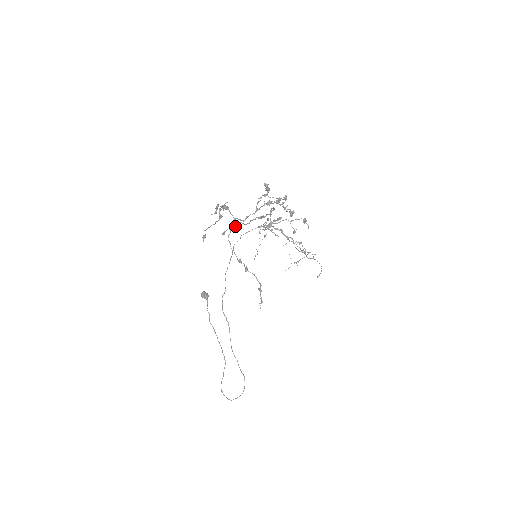
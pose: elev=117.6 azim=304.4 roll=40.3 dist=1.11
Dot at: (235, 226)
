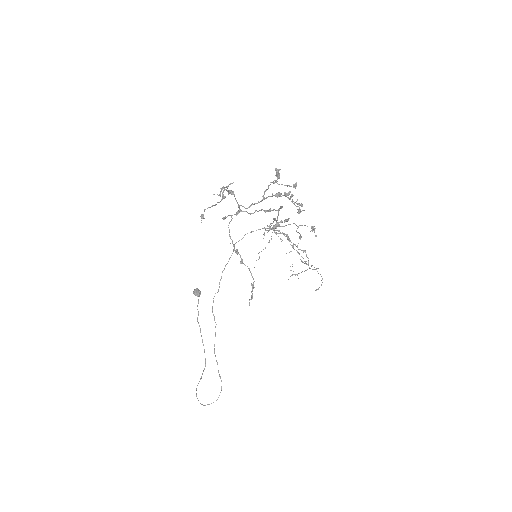
Dot at: (238, 213)
